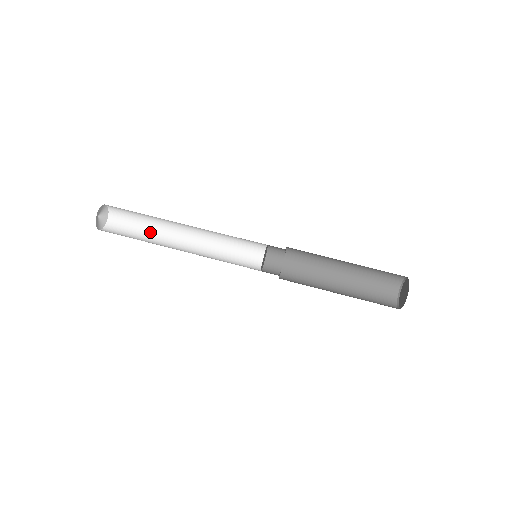
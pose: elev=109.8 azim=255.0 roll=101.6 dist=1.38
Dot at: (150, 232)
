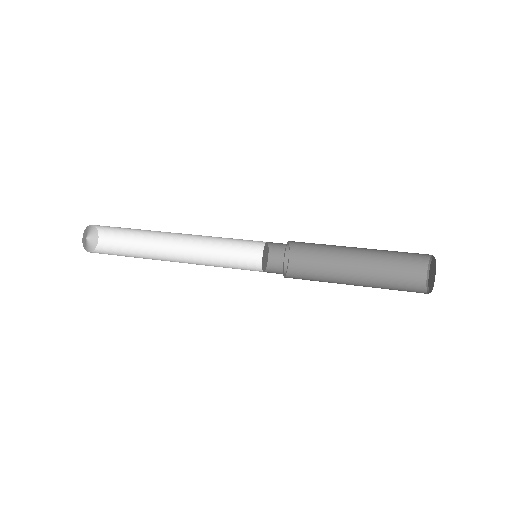
Dot at: (141, 252)
